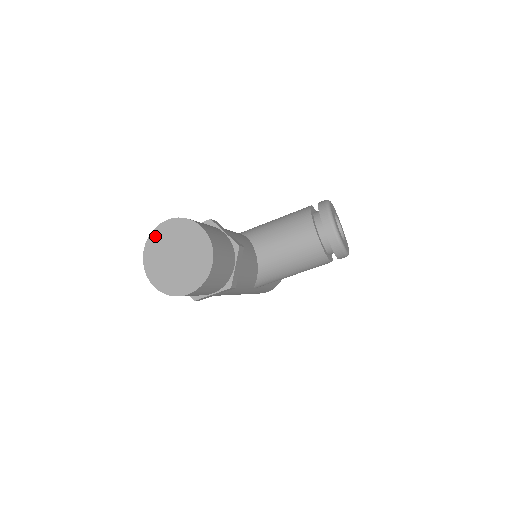
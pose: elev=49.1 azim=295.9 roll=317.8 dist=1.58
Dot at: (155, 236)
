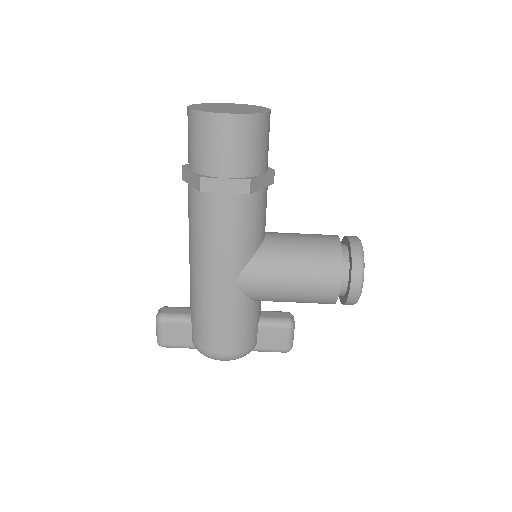
Dot at: (214, 104)
